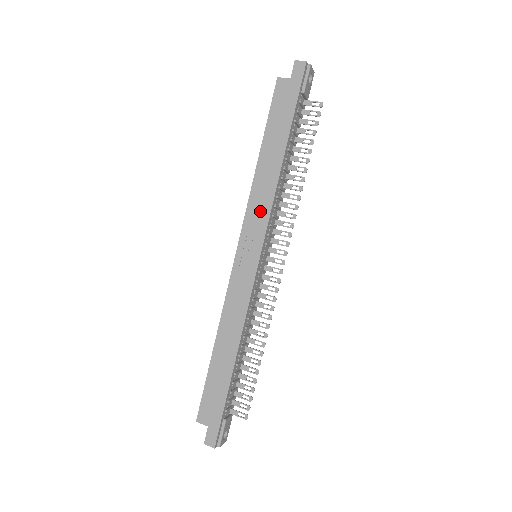
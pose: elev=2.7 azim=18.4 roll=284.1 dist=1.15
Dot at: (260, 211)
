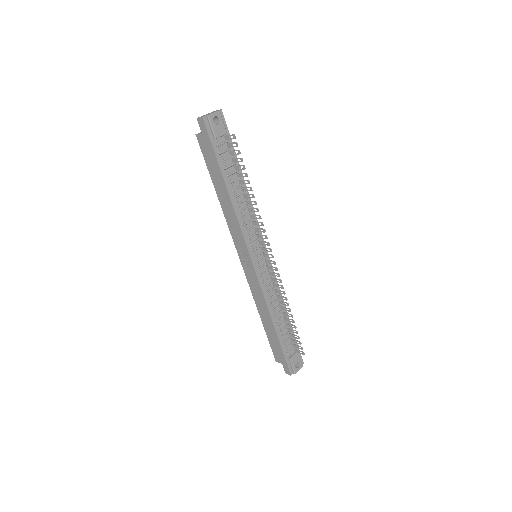
Dot at: (237, 232)
